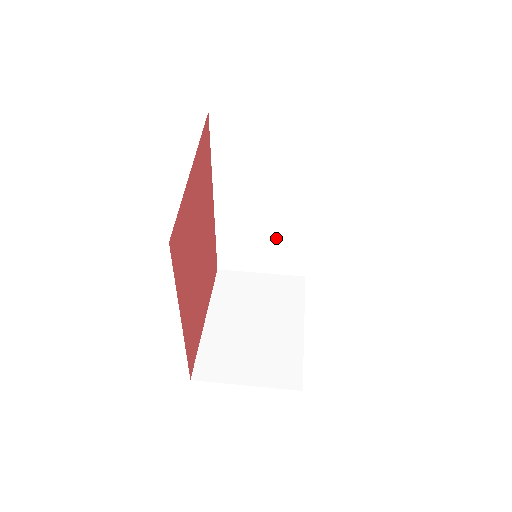
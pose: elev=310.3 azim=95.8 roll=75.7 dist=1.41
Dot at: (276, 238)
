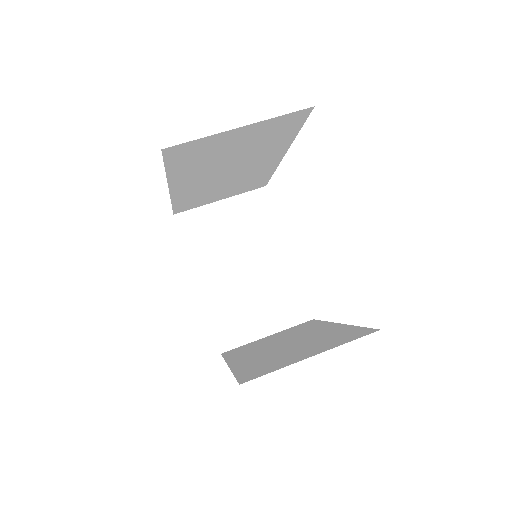
Dot at: (239, 181)
